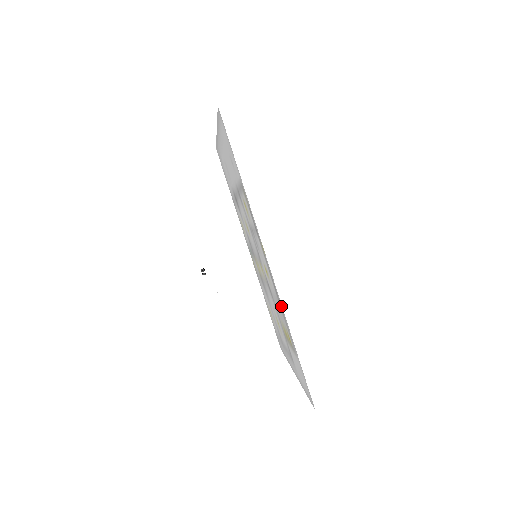
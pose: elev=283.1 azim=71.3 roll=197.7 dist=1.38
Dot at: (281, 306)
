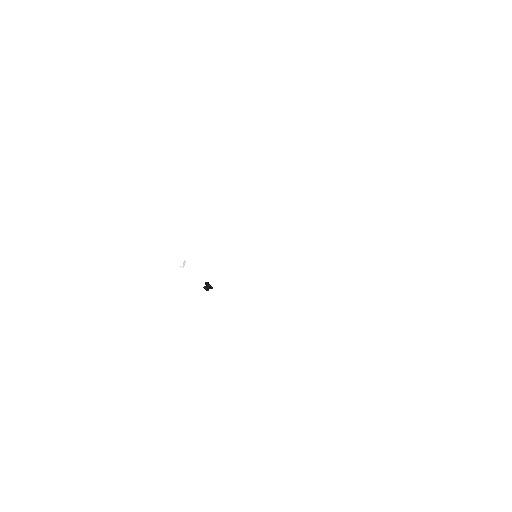
Dot at: occluded
